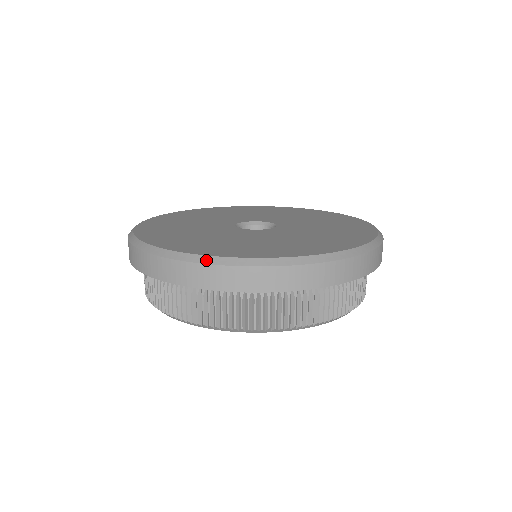
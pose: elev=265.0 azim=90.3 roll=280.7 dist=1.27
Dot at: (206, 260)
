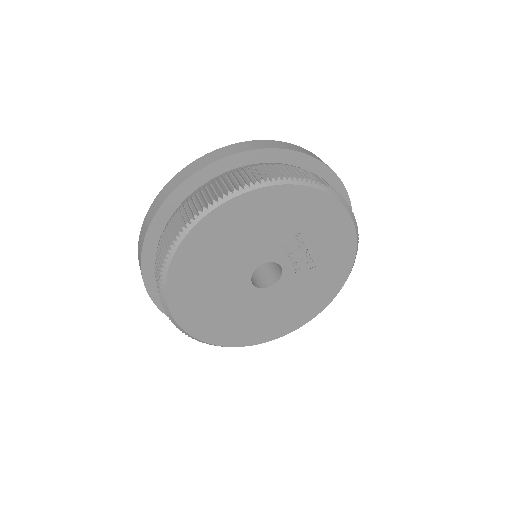
Dot at: (167, 184)
